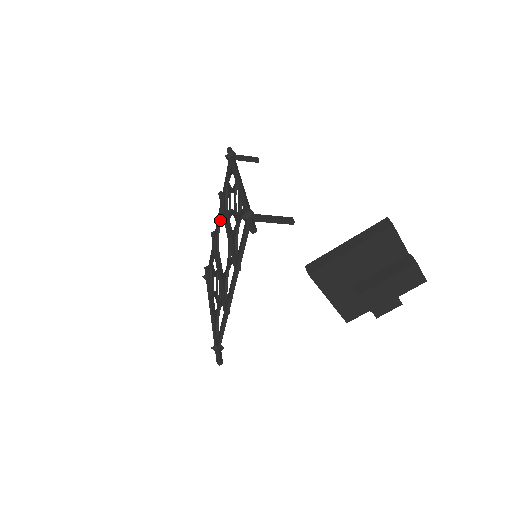
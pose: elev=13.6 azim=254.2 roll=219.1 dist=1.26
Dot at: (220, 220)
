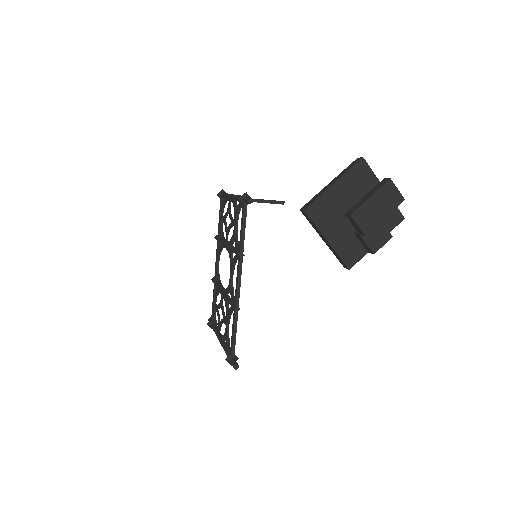
Dot at: (218, 255)
